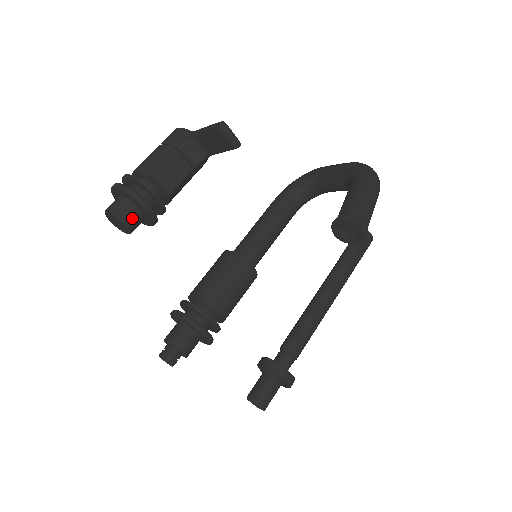
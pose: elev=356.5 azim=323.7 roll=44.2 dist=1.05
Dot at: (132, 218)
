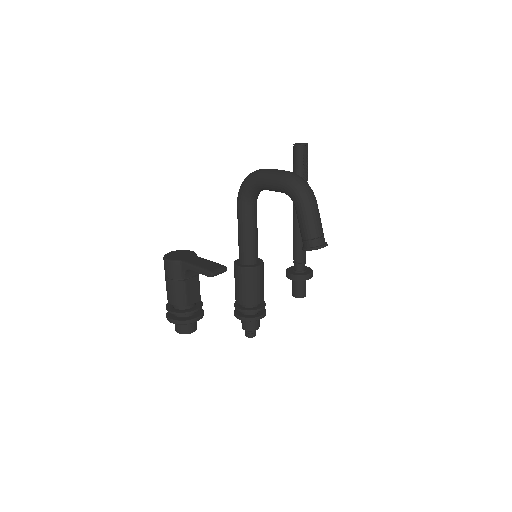
Dot at: (194, 326)
